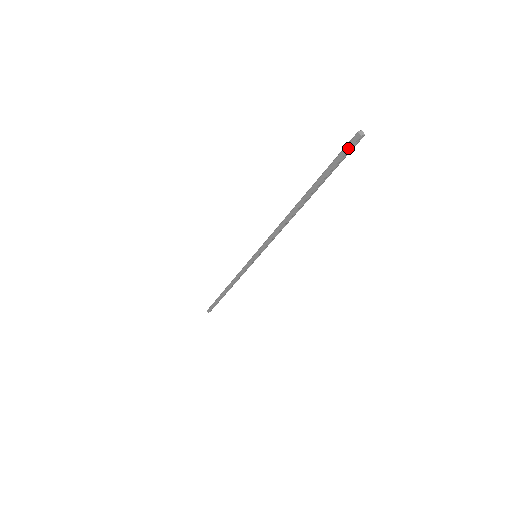
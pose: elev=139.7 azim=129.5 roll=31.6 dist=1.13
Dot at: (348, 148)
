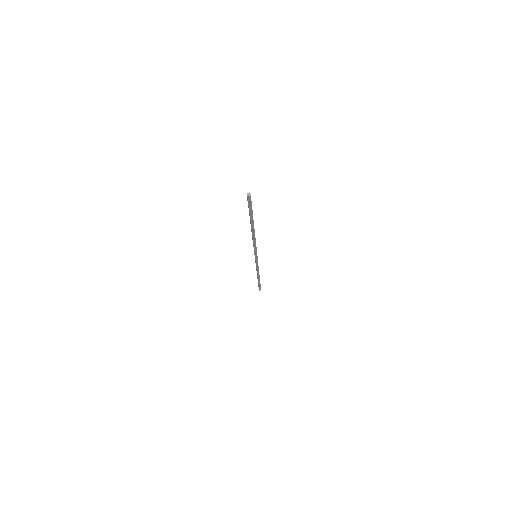
Dot at: (248, 201)
